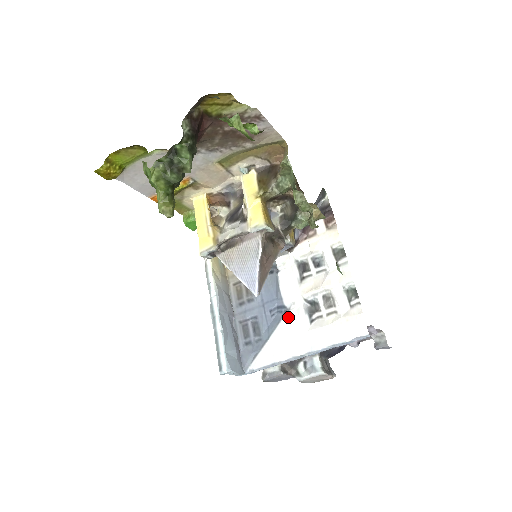
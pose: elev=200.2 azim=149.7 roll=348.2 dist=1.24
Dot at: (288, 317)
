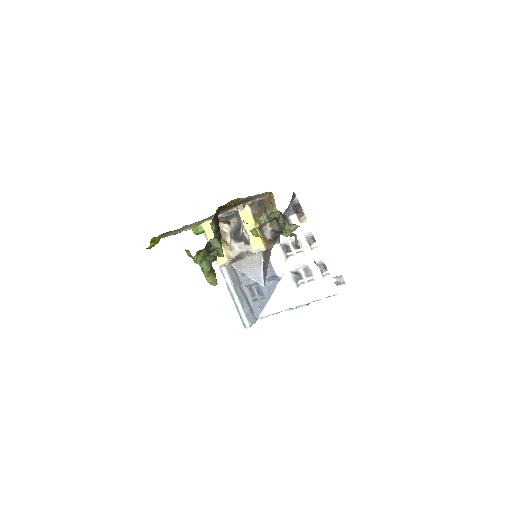
Dot at: (281, 284)
